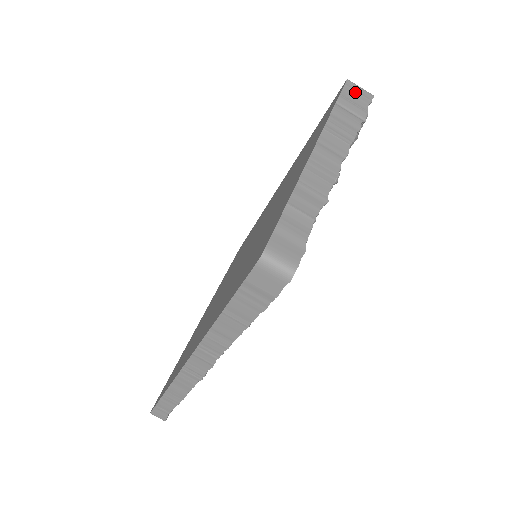
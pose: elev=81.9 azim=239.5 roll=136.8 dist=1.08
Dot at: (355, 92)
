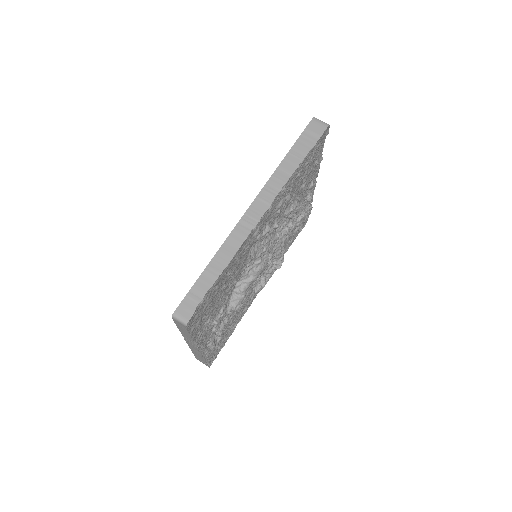
Dot at: occluded
